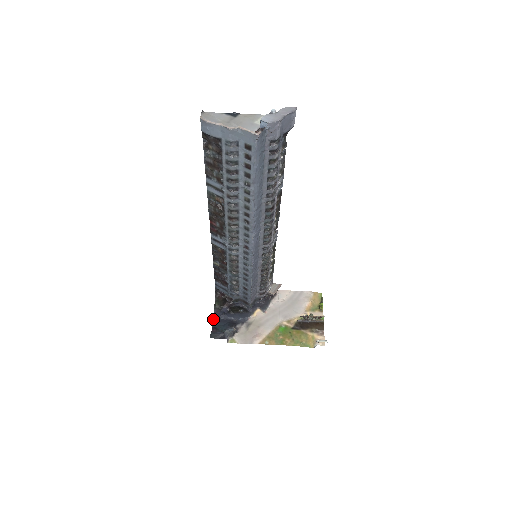
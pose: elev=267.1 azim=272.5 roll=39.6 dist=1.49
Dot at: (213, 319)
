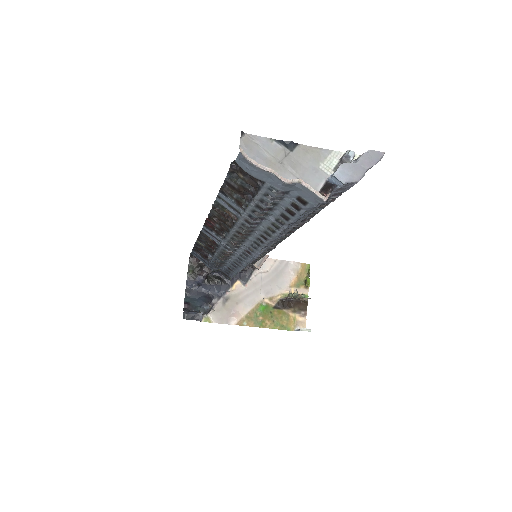
Dot at: (185, 290)
